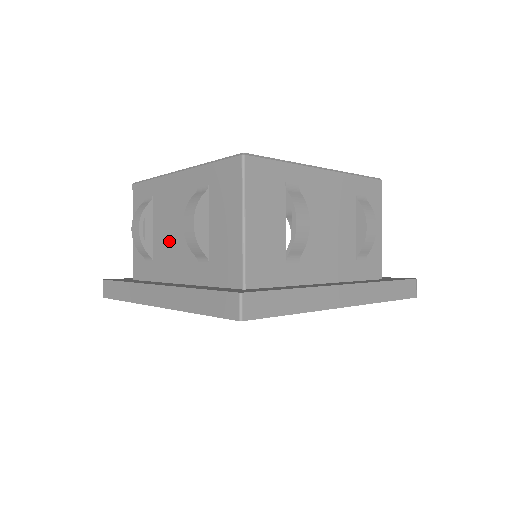
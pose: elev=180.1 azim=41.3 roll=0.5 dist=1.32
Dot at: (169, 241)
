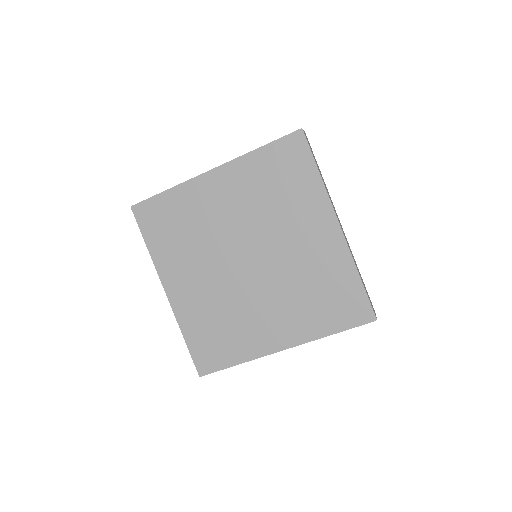
Dot at: occluded
